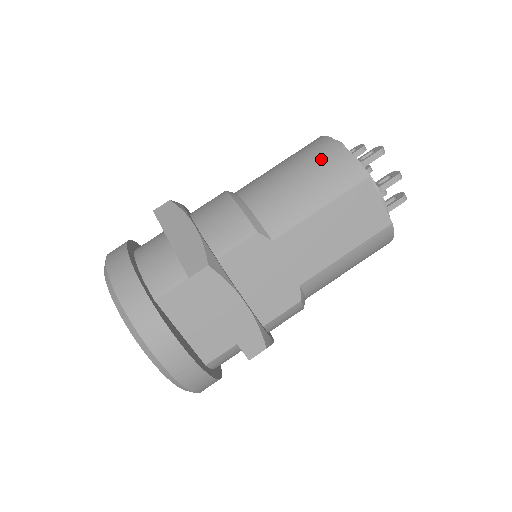
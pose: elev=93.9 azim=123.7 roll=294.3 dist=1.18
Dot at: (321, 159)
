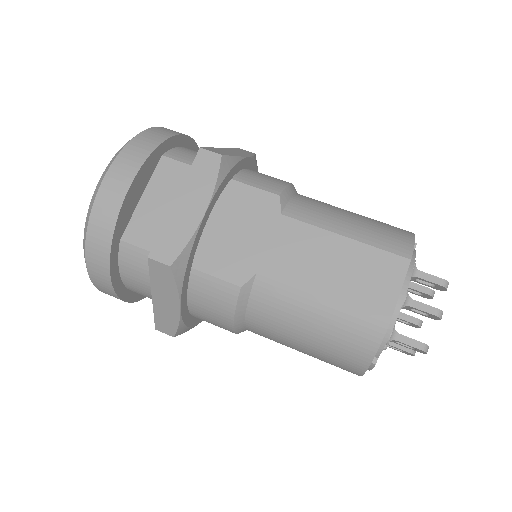
Dot at: (386, 224)
